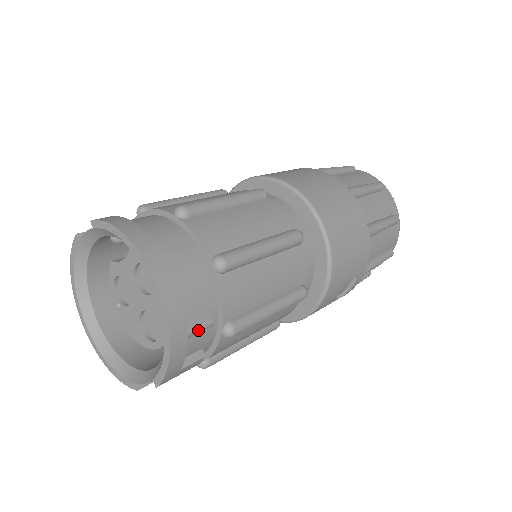
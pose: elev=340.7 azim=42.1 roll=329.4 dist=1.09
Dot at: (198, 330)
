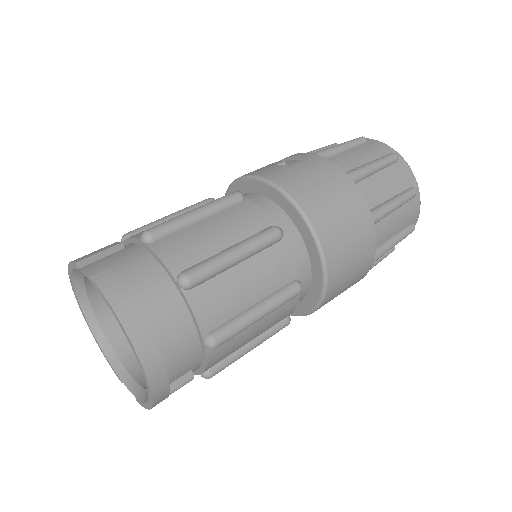
Dot at: occluded
